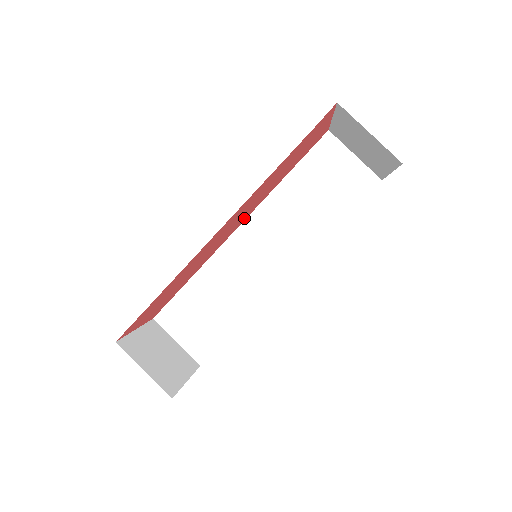
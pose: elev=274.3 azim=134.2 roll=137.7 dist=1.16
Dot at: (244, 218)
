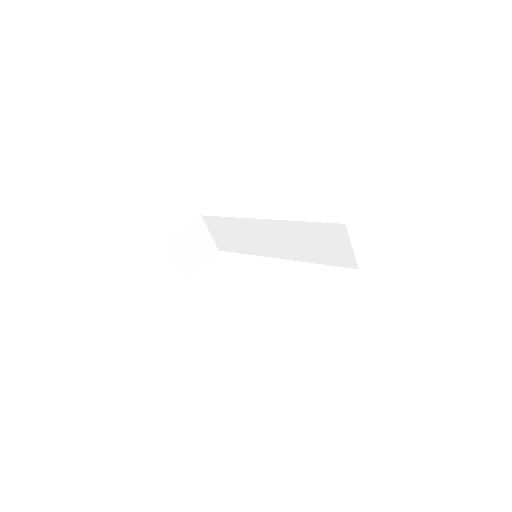
Dot at: occluded
